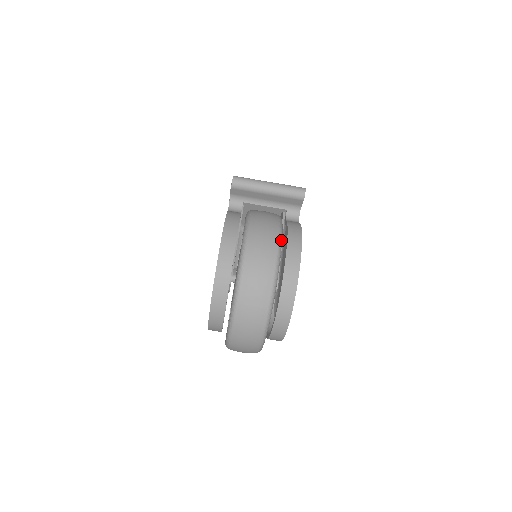
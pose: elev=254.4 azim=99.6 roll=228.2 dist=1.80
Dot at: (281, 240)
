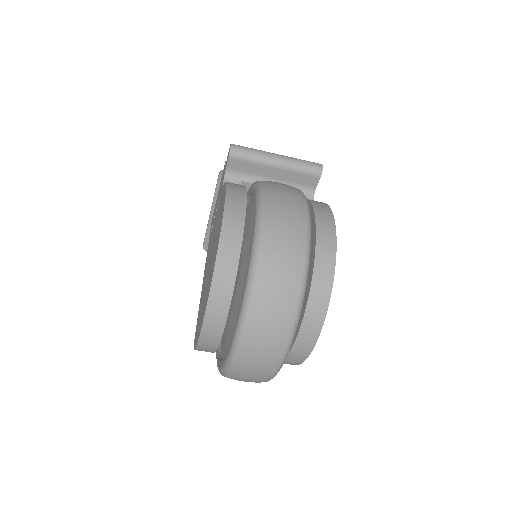
Dot at: occluded
